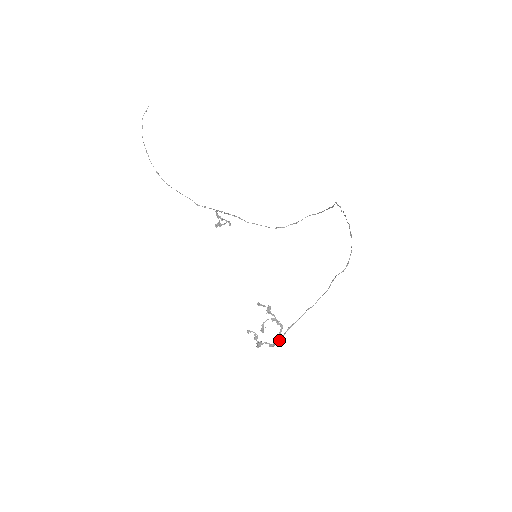
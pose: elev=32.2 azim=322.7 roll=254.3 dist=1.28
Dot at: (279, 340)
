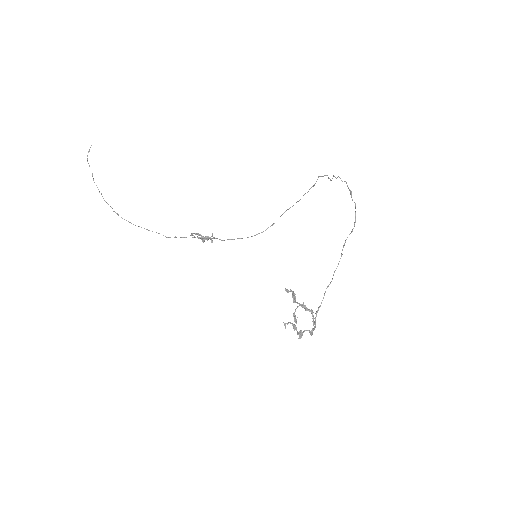
Dot at: (313, 328)
